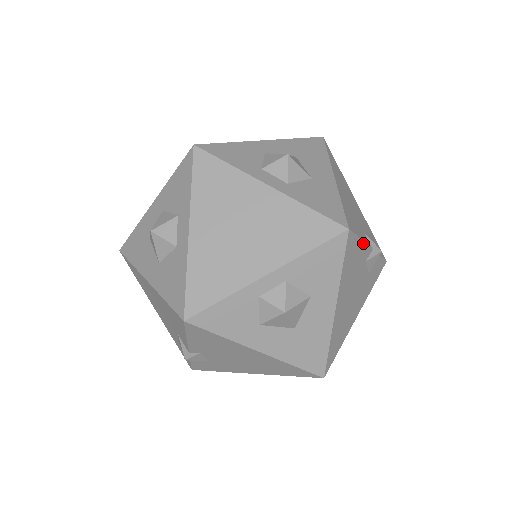
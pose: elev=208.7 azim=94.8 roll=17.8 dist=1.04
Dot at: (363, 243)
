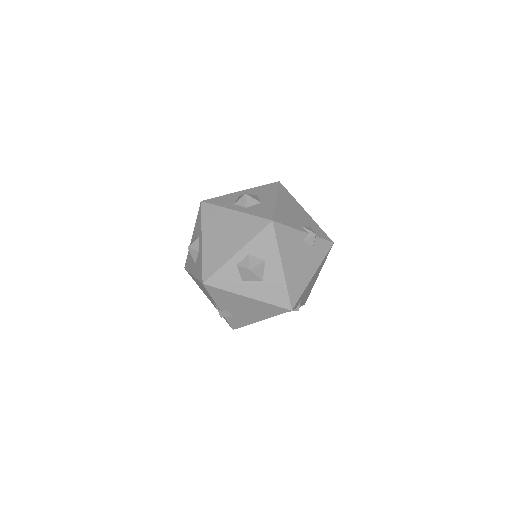
Dot at: (294, 229)
